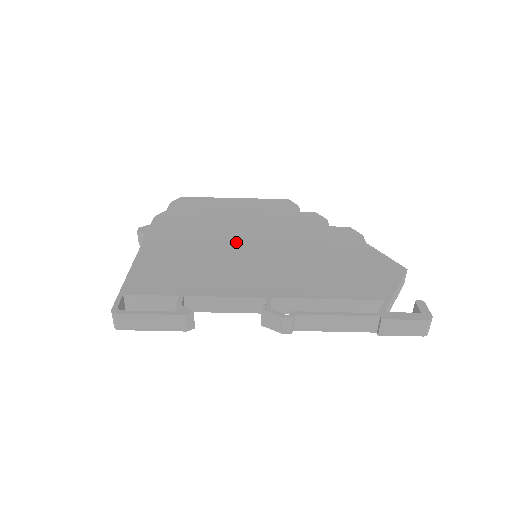
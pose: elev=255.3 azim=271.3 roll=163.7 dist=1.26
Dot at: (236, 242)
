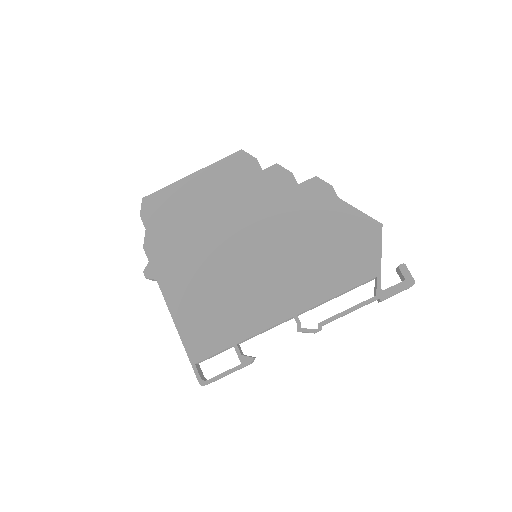
Dot at: (234, 253)
